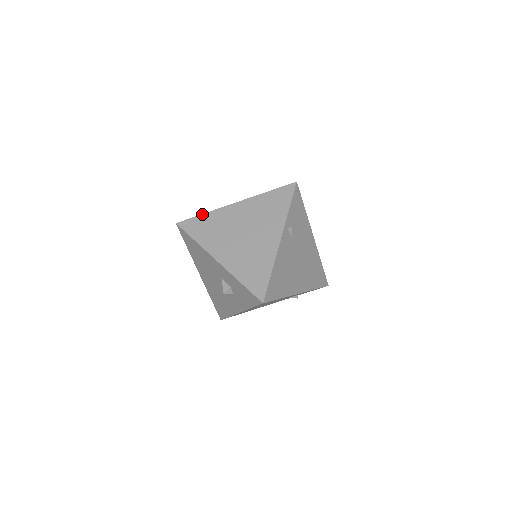
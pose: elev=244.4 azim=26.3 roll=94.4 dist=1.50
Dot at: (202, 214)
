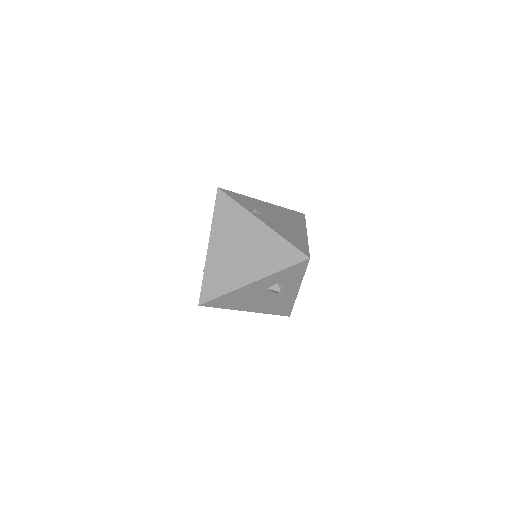
Dot at: (203, 279)
